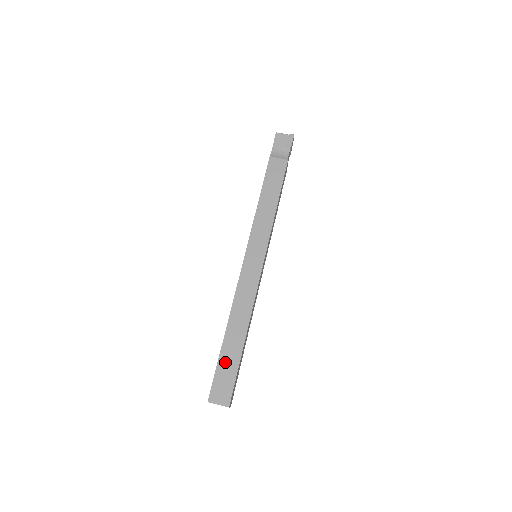
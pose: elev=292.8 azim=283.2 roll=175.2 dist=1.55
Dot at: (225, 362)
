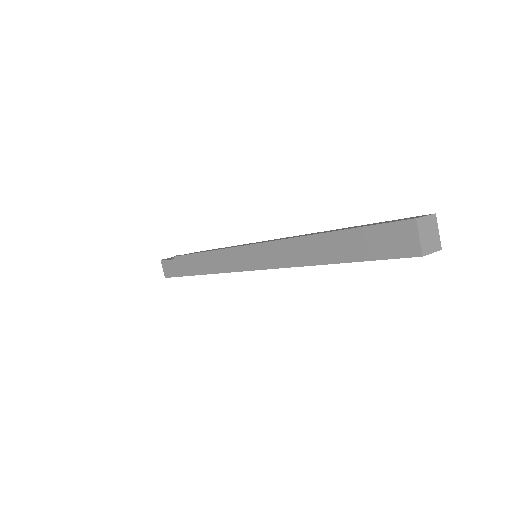
Dot at: occluded
